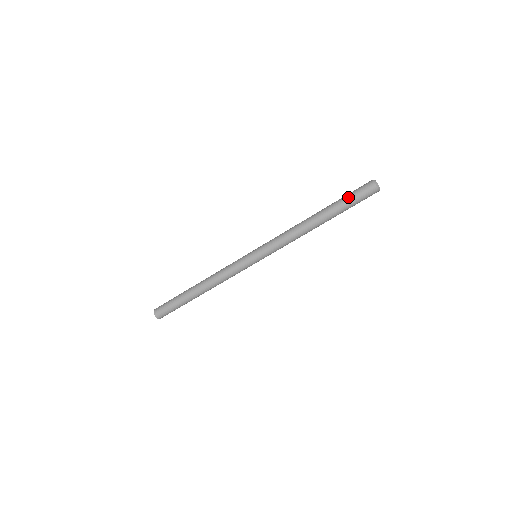
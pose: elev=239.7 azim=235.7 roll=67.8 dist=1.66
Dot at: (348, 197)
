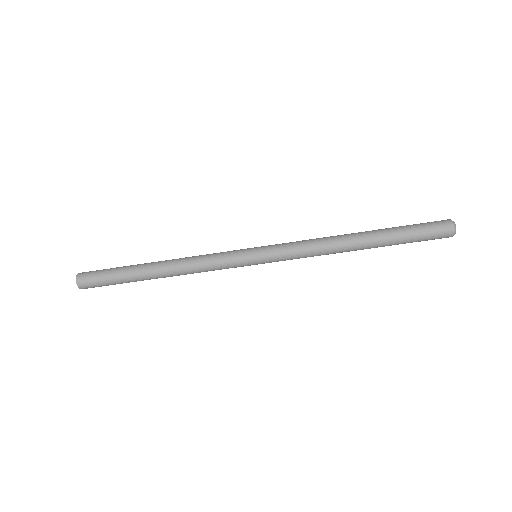
Dot at: (414, 237)
